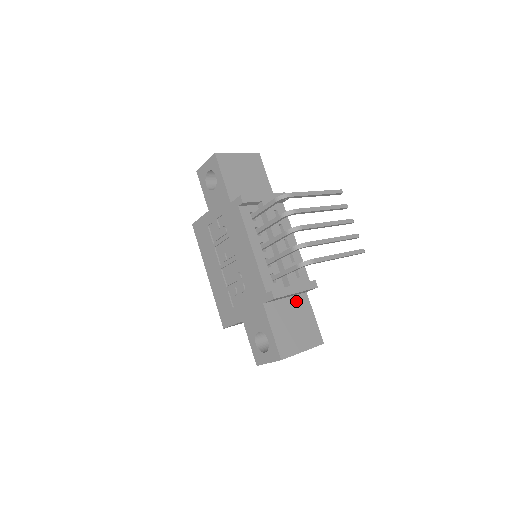
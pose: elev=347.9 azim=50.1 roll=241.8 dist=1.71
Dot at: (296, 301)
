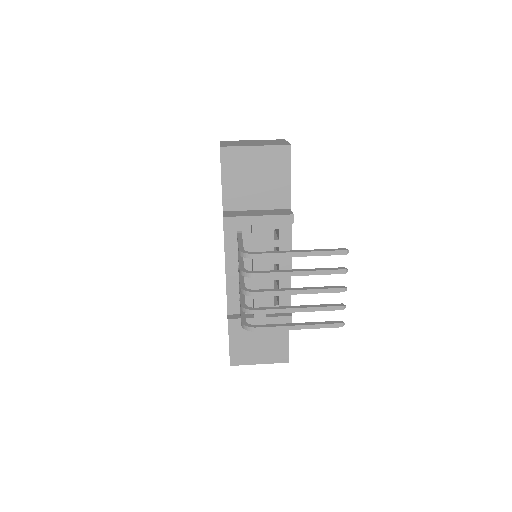
Dot at: occluded
